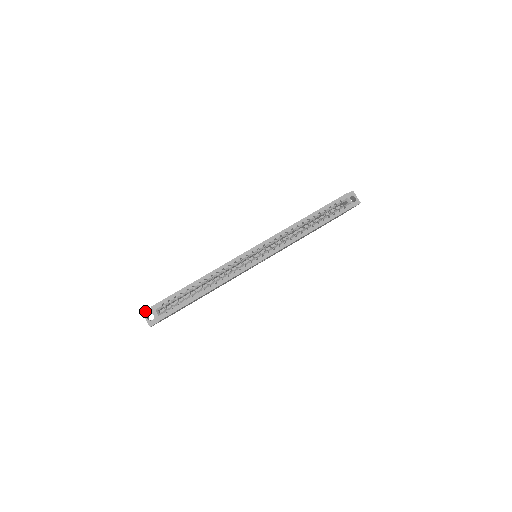
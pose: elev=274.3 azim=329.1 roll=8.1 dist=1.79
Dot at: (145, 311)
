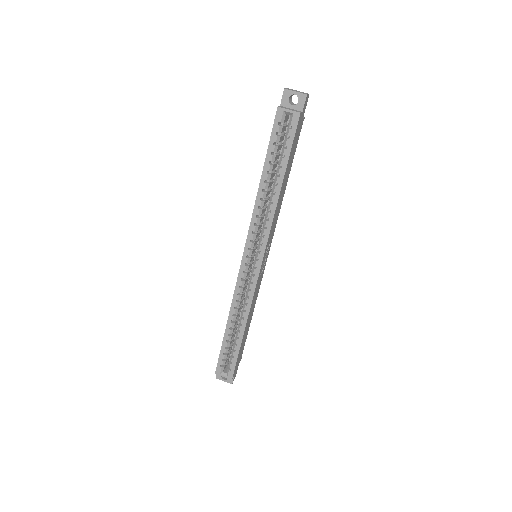
Dot at: (216, 375)
